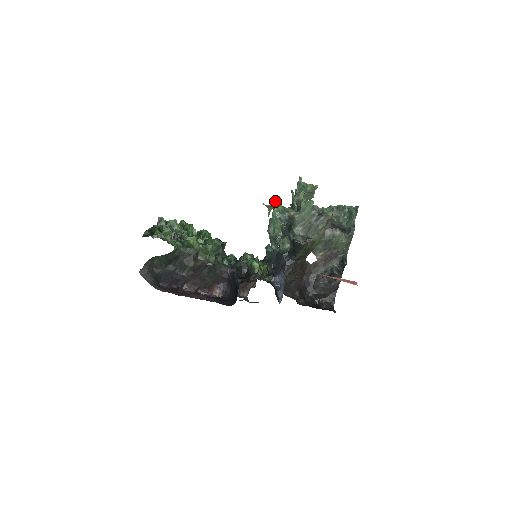
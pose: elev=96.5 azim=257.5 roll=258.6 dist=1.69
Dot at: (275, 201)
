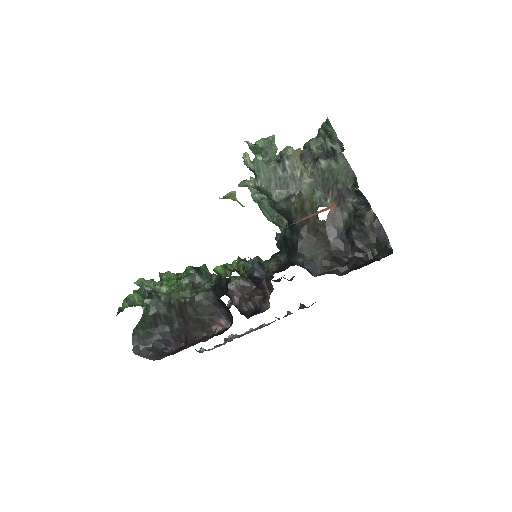
Dot at: occluded
